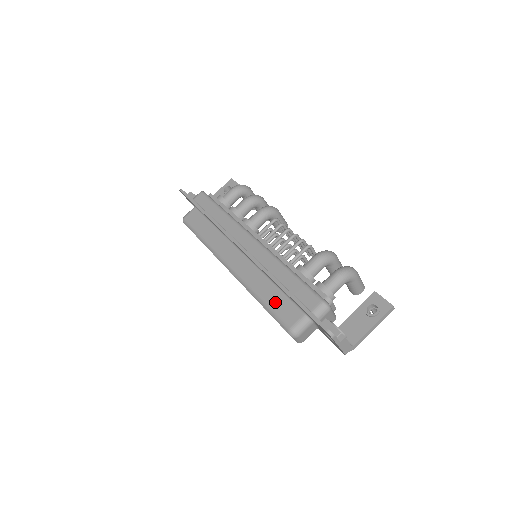
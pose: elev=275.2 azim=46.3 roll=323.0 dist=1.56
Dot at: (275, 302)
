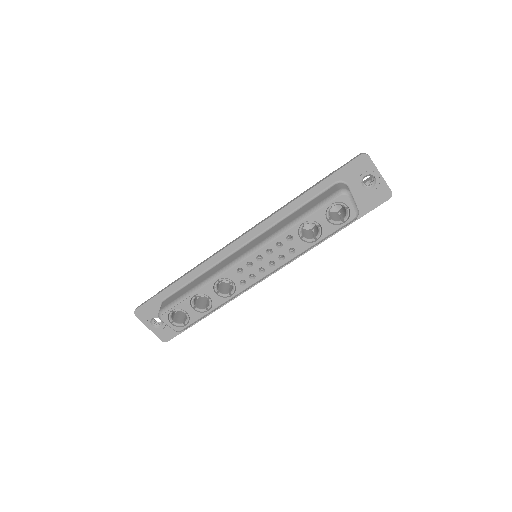
Dot at: (308, 207)
